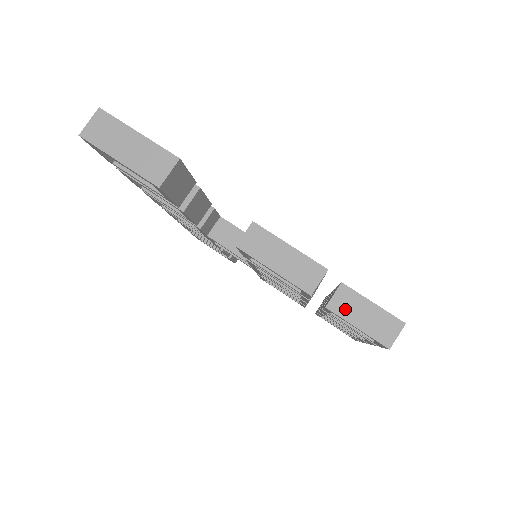
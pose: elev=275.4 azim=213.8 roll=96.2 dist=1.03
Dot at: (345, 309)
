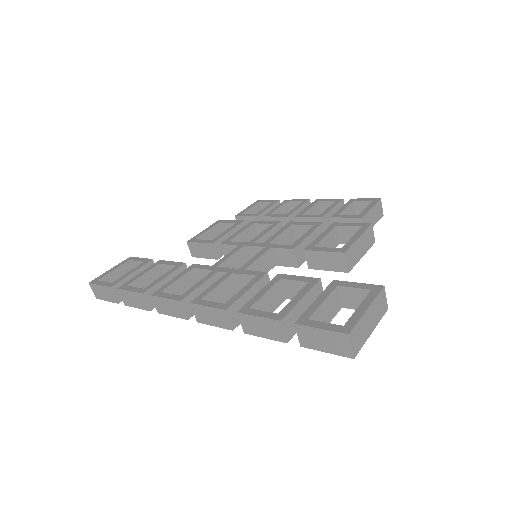
Dot at: occluded
